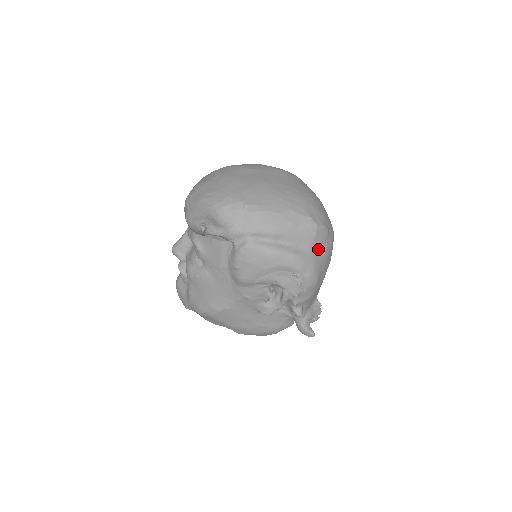
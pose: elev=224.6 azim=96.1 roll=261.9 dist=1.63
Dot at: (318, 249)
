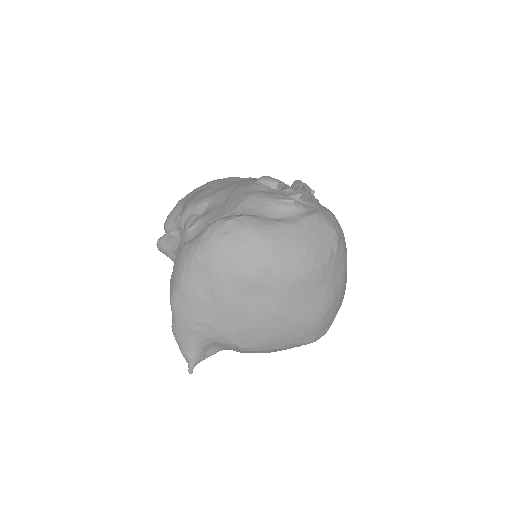
Dot at: occluded
